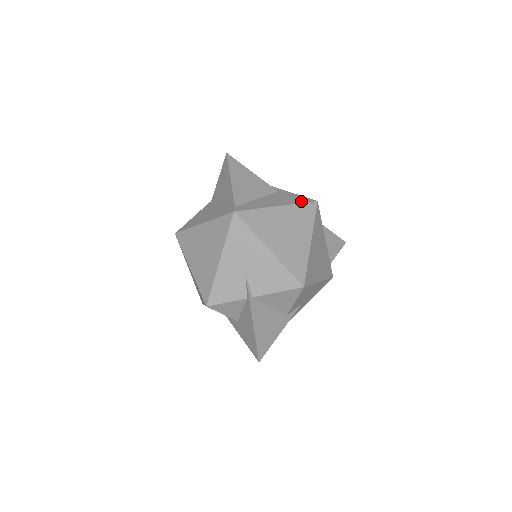
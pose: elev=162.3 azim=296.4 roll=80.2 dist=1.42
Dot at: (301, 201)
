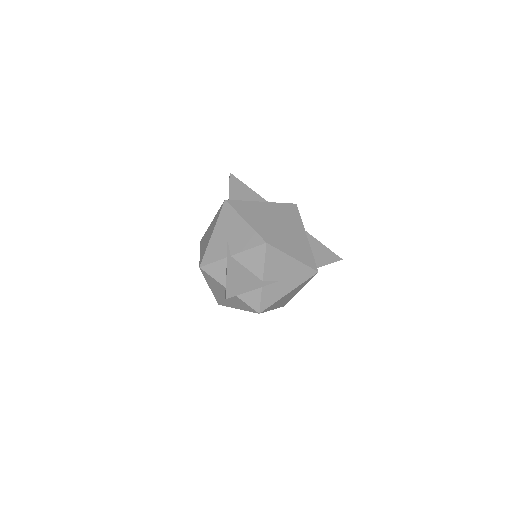
Dot at: (283, 203)
